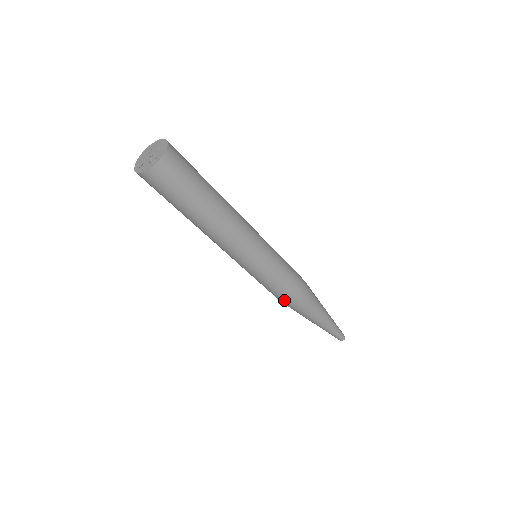
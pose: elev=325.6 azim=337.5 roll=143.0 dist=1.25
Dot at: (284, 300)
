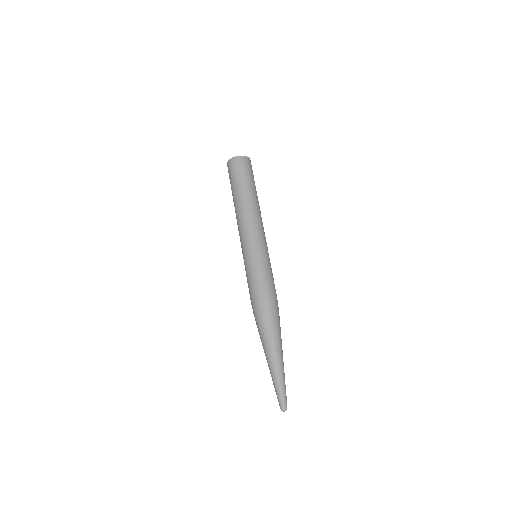
Dot at: (252, 300)
